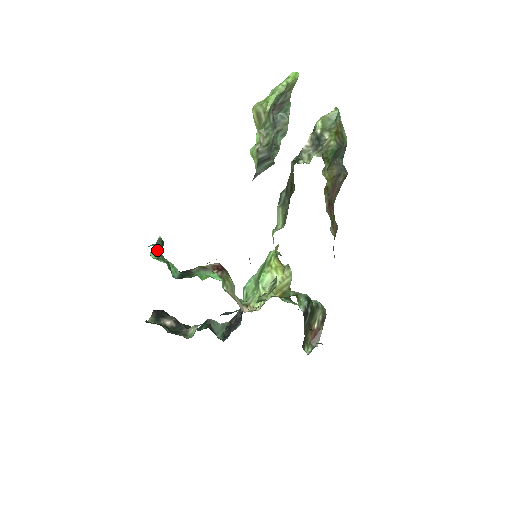
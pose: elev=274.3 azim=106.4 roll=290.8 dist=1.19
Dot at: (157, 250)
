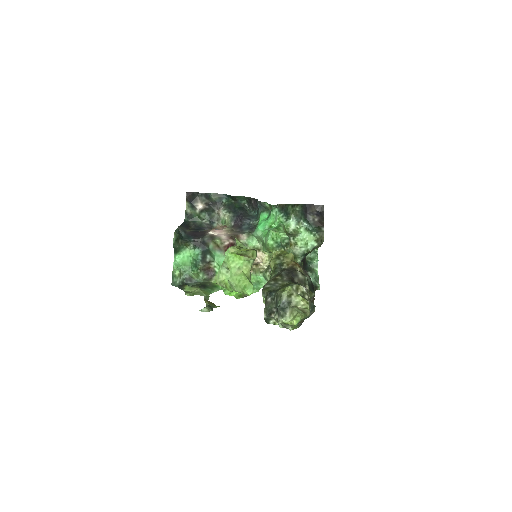
Dot at: (177, 249)
